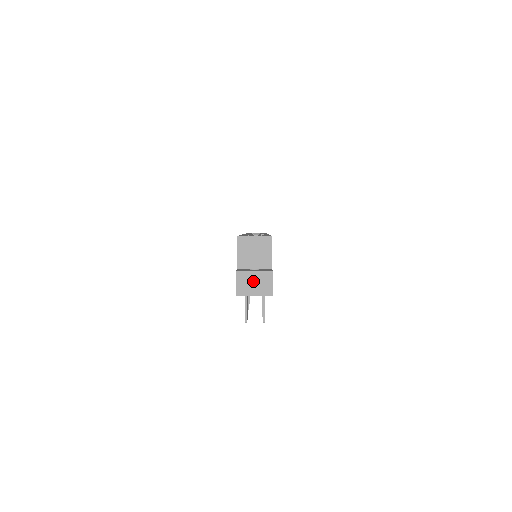
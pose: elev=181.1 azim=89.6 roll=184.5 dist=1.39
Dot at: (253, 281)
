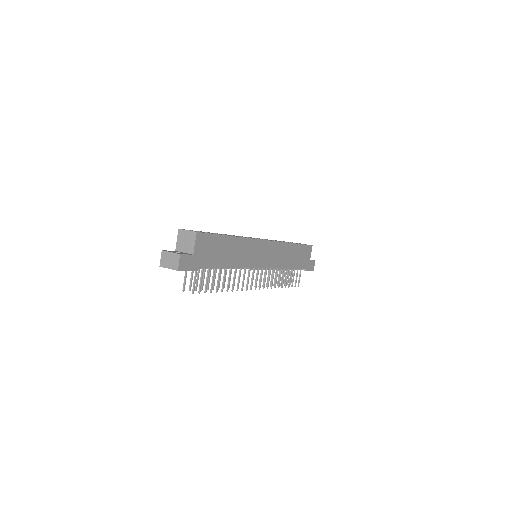
Dot at: (169, 258)
